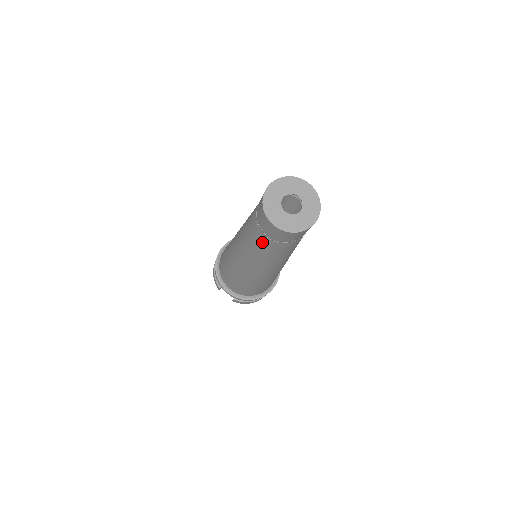
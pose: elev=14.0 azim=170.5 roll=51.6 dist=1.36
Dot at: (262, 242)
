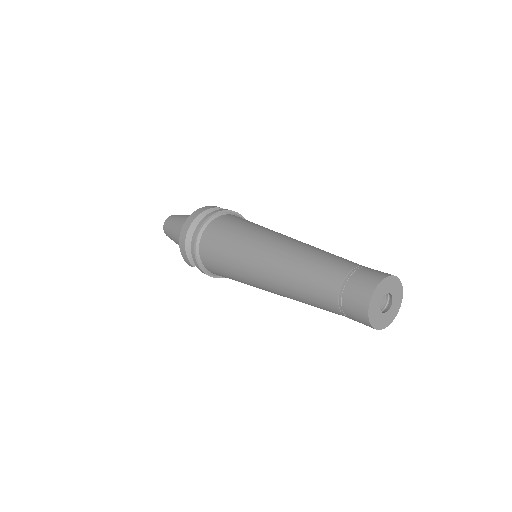
Dot at: (332, 312)
